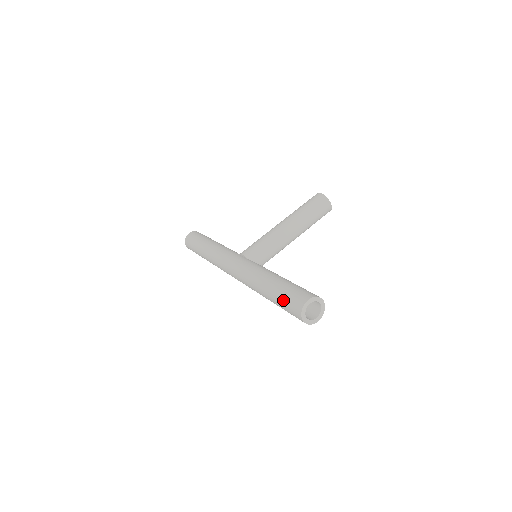
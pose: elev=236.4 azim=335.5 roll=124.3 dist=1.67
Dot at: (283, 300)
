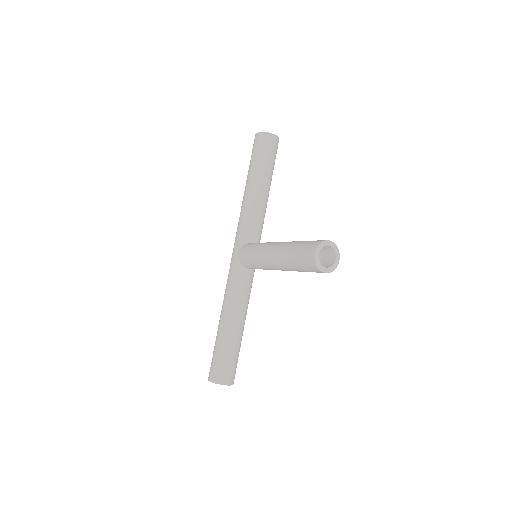
Dot at: occluded
